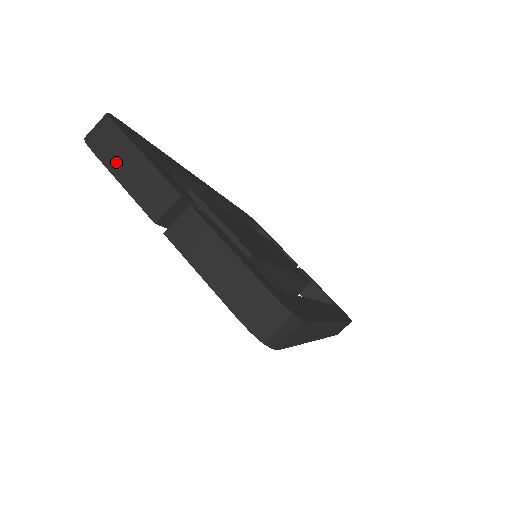
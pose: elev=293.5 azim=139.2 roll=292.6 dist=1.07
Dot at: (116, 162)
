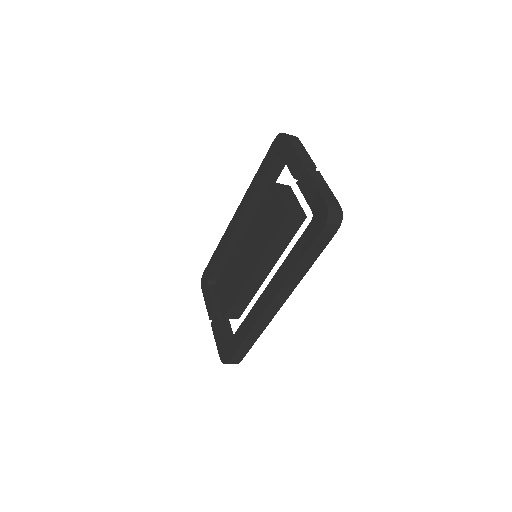
Dot at: (295, 144)
